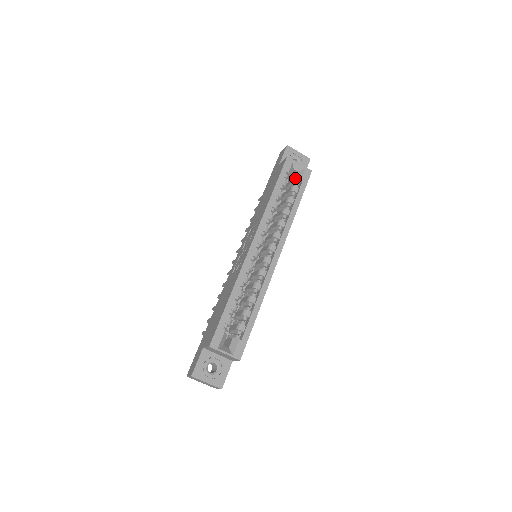
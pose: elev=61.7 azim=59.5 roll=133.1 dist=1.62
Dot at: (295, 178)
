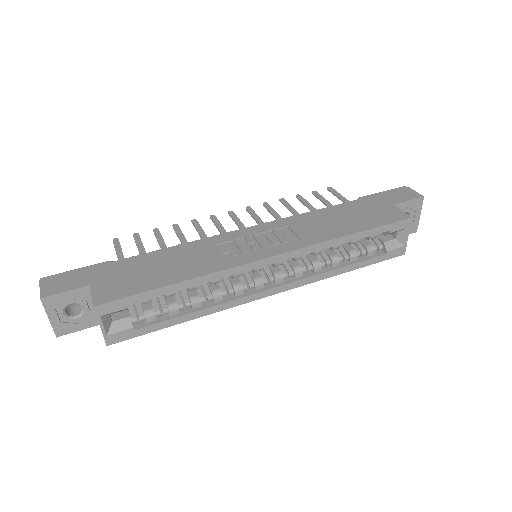
Dot at: (386, 241)
